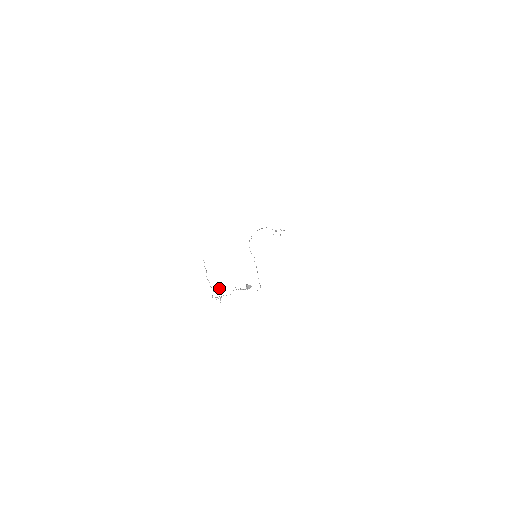
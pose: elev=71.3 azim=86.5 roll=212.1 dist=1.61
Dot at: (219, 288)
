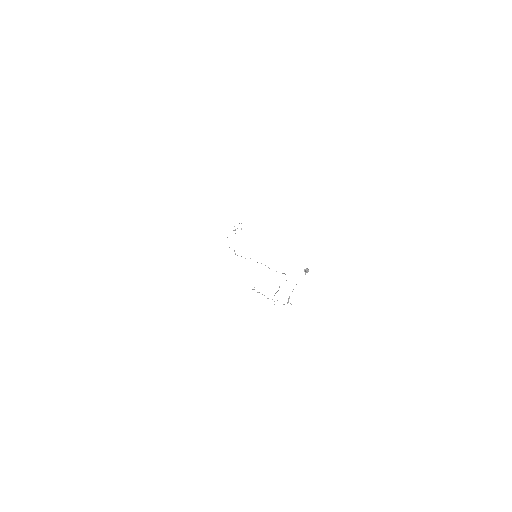
Dot at: occluded
